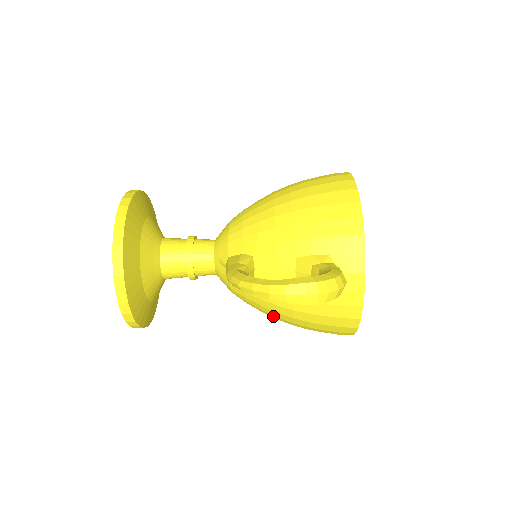
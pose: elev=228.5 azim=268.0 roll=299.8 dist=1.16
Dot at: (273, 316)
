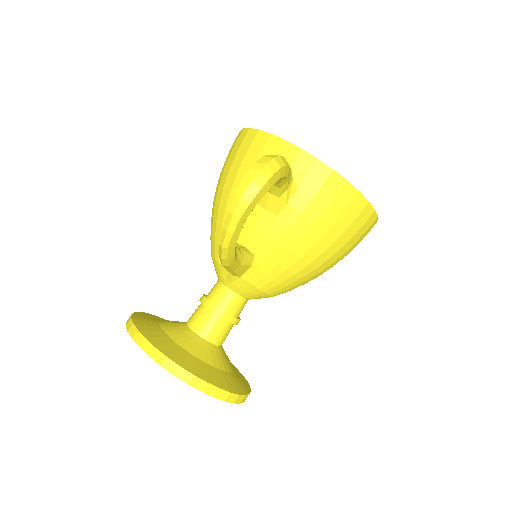
Dot at: (308, 268)
